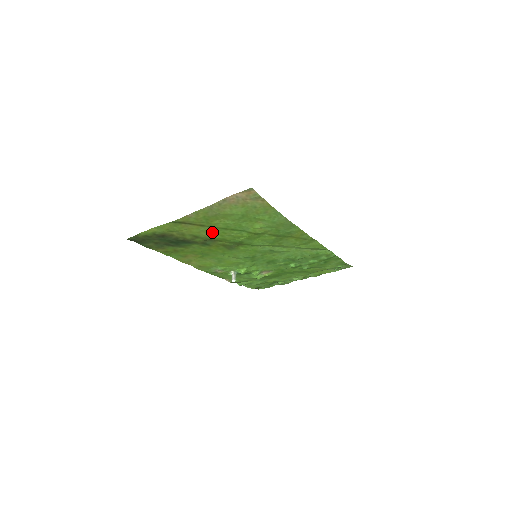
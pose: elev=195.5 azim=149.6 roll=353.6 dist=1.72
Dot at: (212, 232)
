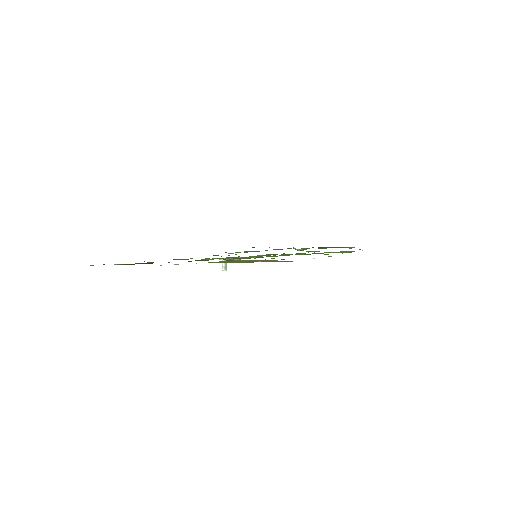
Dot at: occluded
